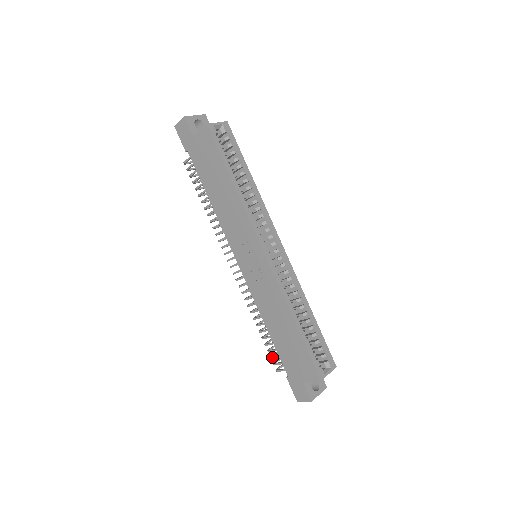
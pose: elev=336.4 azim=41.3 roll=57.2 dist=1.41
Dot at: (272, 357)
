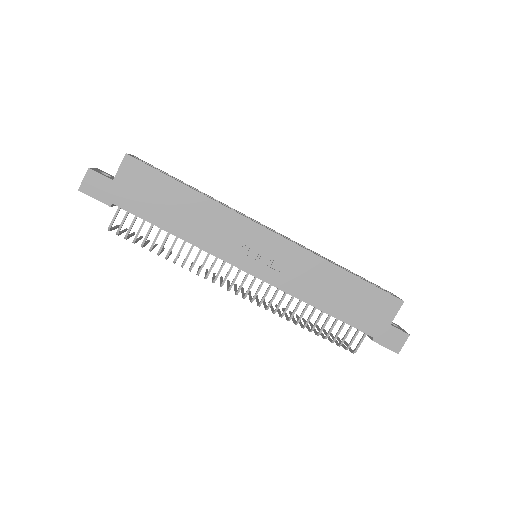
Dot at: (342, 341)
